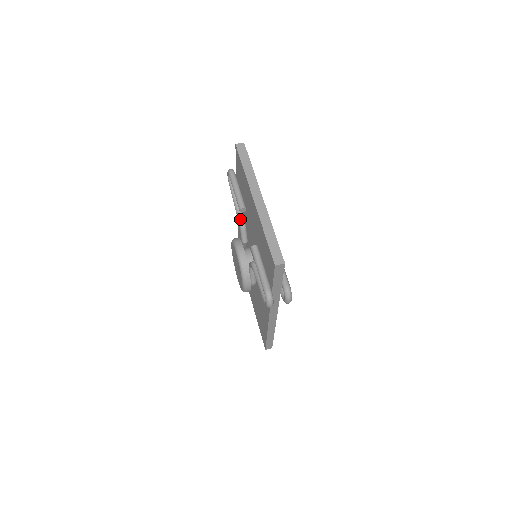
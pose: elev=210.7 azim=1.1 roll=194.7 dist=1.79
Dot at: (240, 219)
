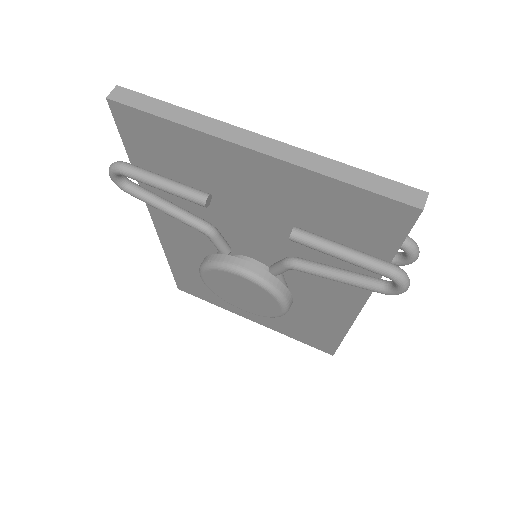
Dot at: (199, 224)
